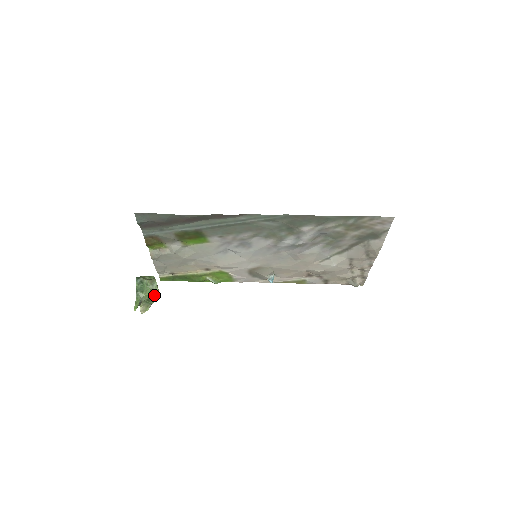
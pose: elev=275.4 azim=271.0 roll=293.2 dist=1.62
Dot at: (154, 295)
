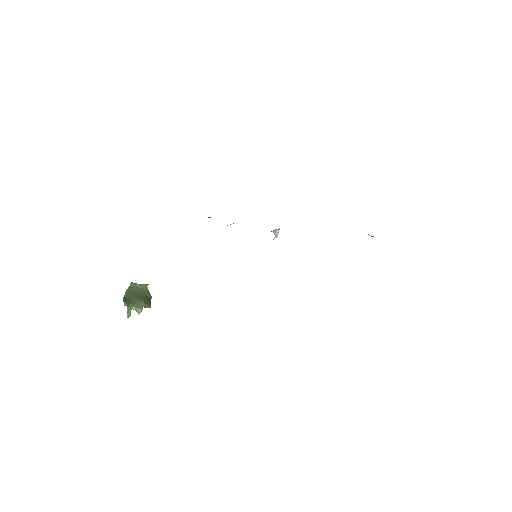
Dot at: (145, 307)
